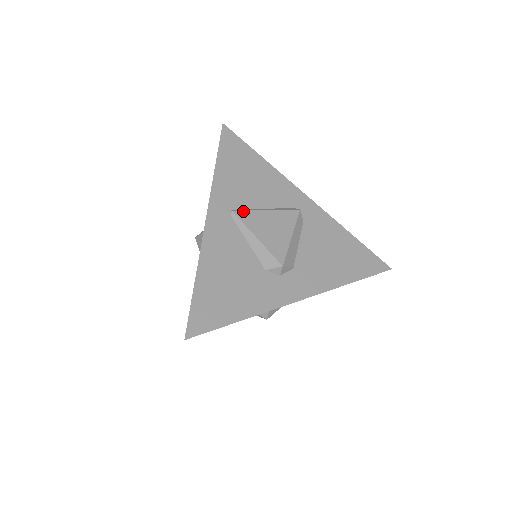
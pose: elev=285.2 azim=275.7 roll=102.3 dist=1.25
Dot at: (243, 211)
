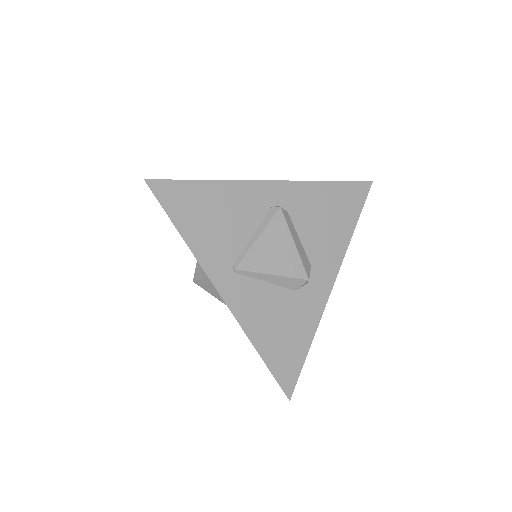
Dot at: (242, 260)
